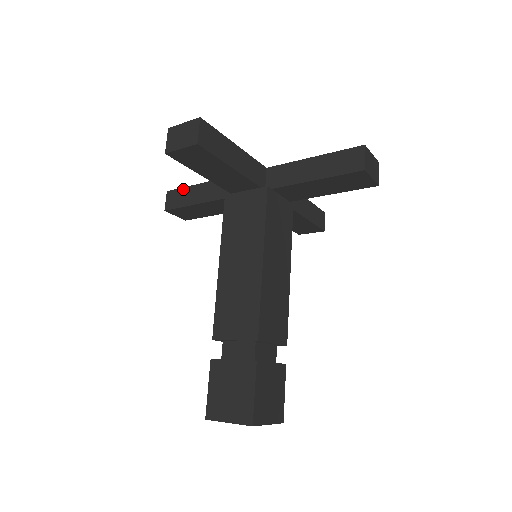
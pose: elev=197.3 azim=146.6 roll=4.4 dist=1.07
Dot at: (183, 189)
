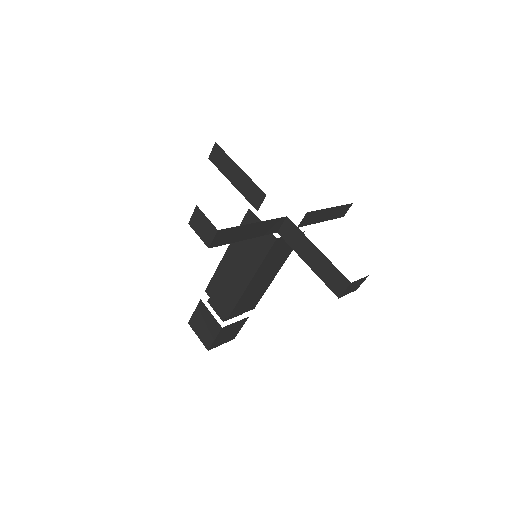
Dot at: (227, 156)
